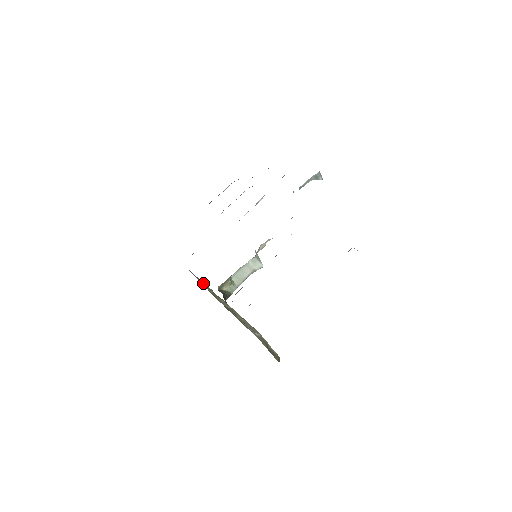
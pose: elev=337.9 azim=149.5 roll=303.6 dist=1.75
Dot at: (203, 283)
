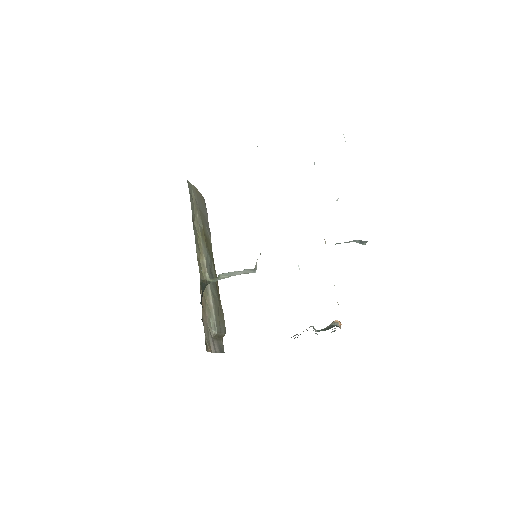
Dot at: (197, 214)
